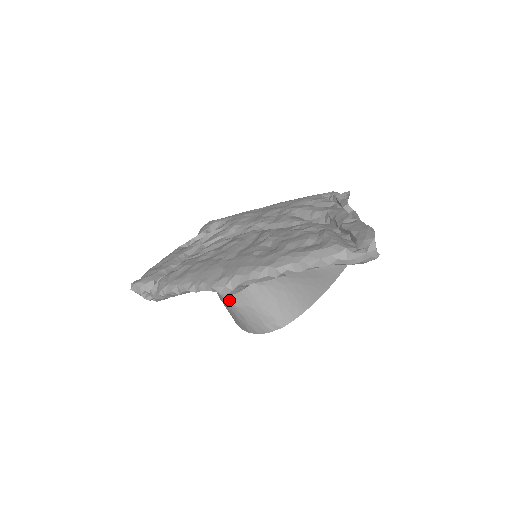
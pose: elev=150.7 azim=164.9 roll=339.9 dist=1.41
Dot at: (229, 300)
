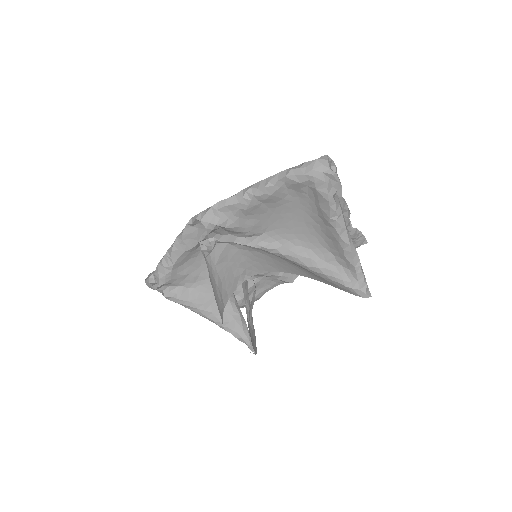
Dot at: (212, 261)
